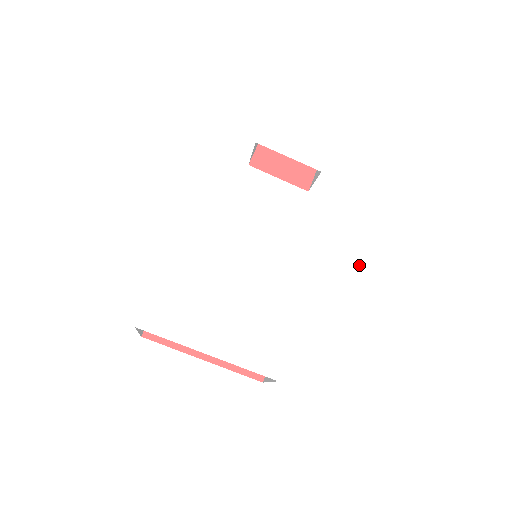
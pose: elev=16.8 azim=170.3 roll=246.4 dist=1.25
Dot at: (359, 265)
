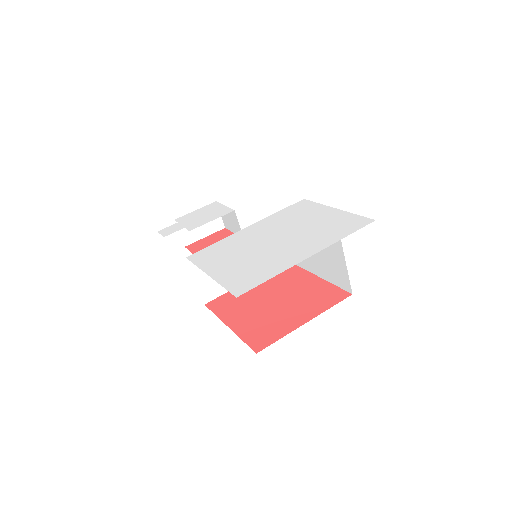
Dot at: (302, 203)
